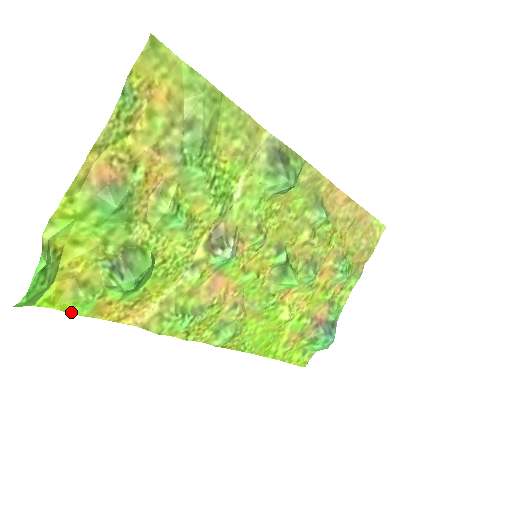
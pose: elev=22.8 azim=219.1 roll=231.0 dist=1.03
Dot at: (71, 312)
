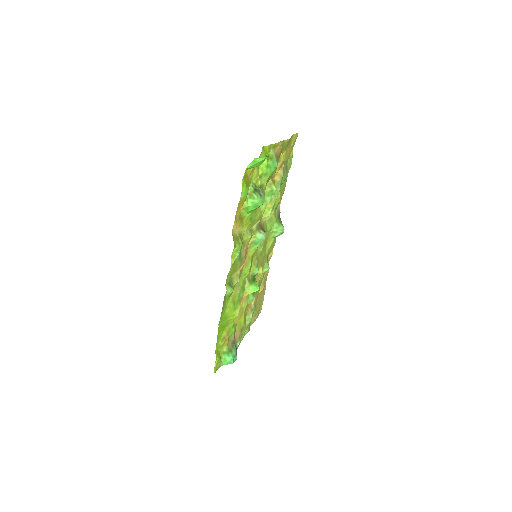
Dot at: (242, 189)
